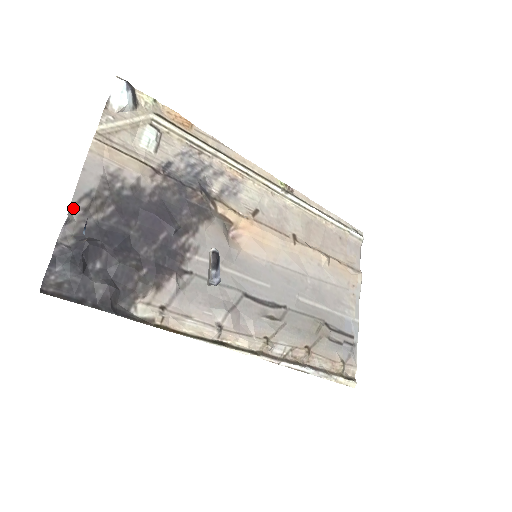
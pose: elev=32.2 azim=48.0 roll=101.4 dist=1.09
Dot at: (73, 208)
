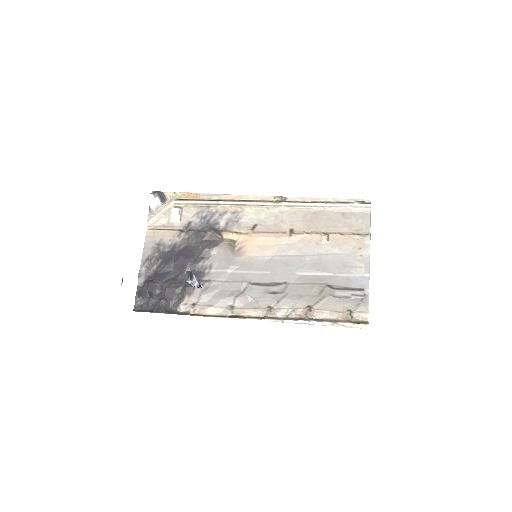
Dot at: (142, 268)
